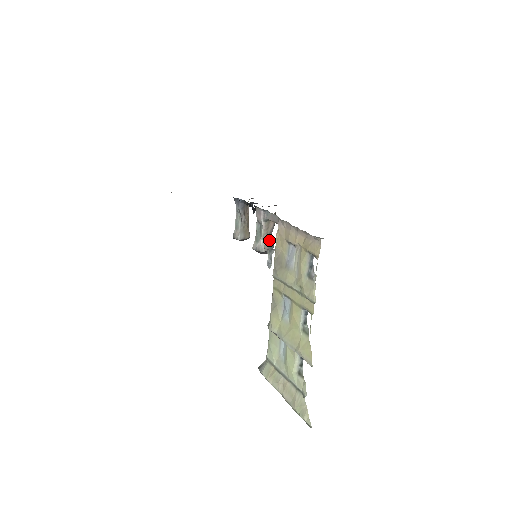
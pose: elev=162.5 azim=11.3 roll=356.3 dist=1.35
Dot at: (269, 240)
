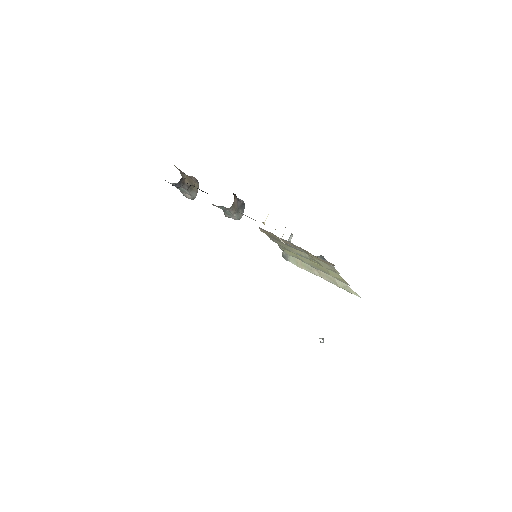
Dot at: (240, 208)
